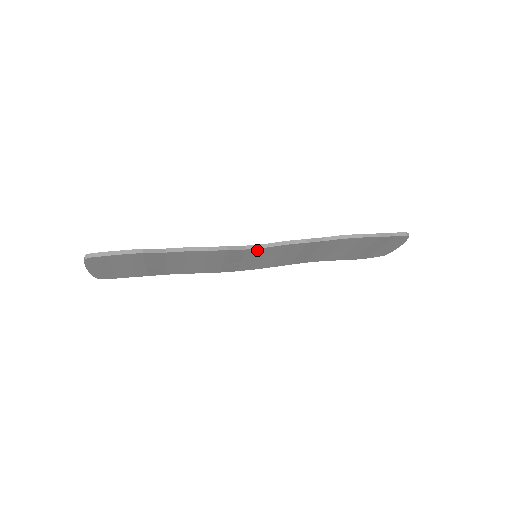
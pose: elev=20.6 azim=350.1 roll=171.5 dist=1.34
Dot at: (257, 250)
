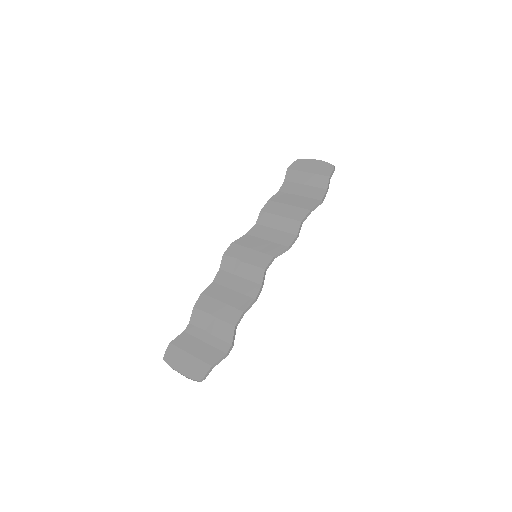
Dot at: (268, 262)
